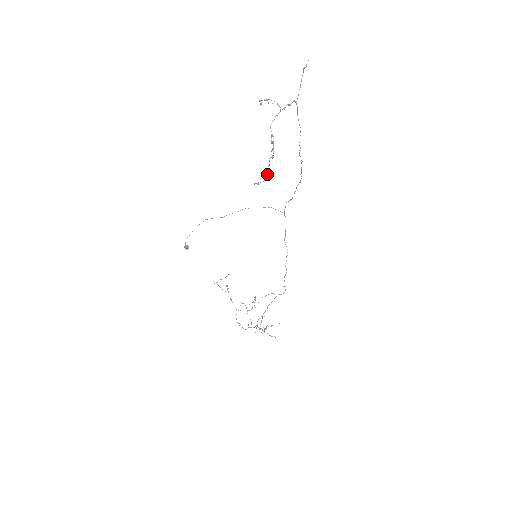
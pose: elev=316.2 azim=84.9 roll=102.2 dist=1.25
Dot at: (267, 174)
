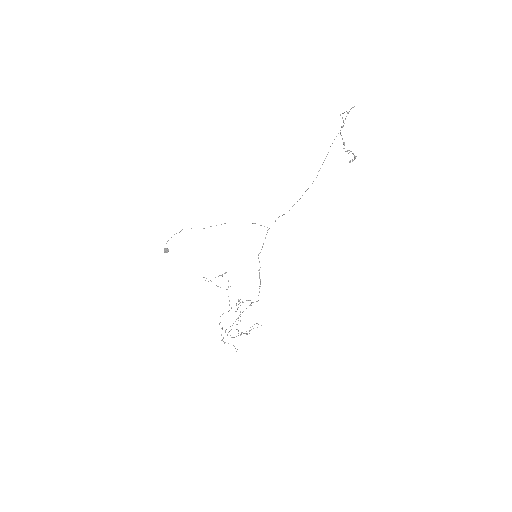
Dot at: (355, 158)
